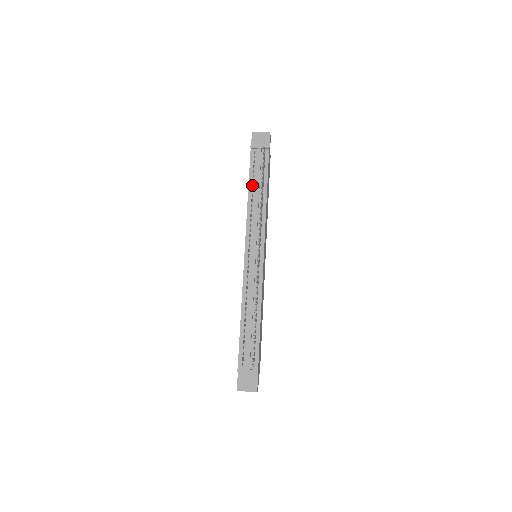
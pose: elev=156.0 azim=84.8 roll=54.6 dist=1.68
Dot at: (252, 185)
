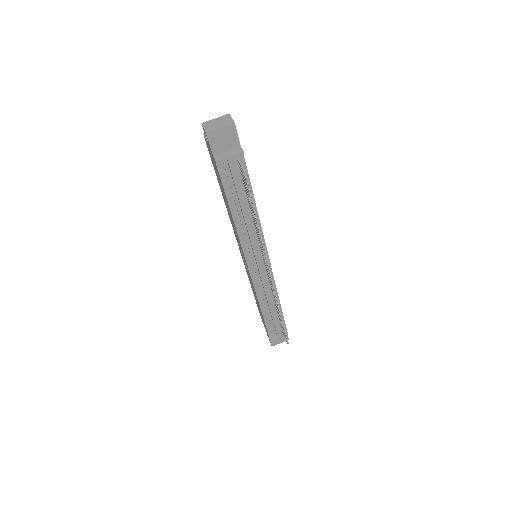
Dot at: (232, 201)
